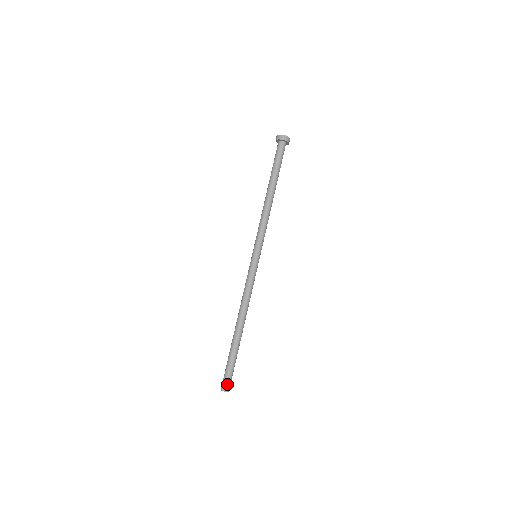
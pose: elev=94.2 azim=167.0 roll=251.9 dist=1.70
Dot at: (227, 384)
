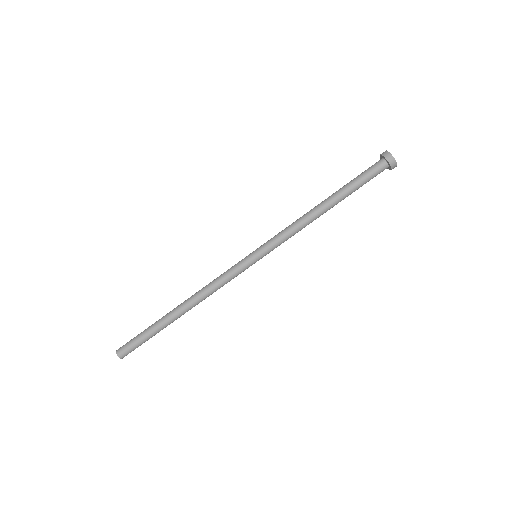
Dot at: (125, 351)
